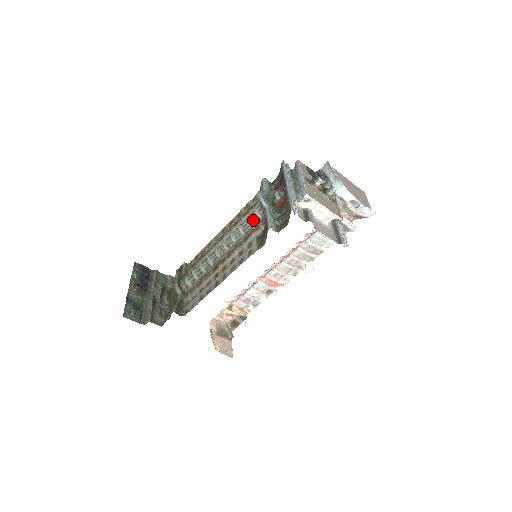
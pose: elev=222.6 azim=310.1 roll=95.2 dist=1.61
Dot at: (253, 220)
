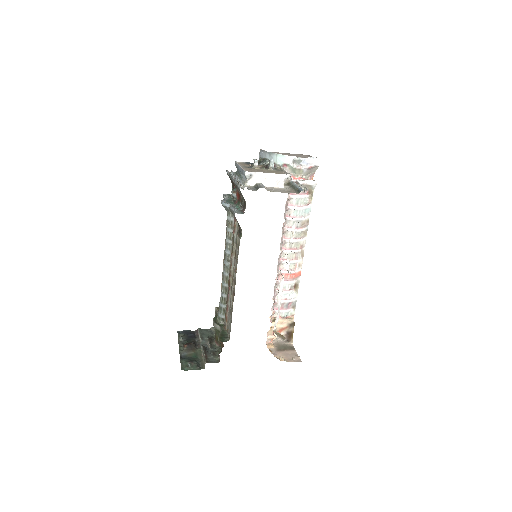
Dot at: (230, 226)
